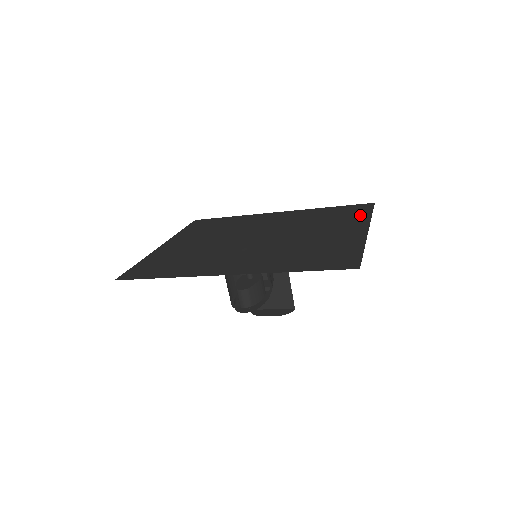
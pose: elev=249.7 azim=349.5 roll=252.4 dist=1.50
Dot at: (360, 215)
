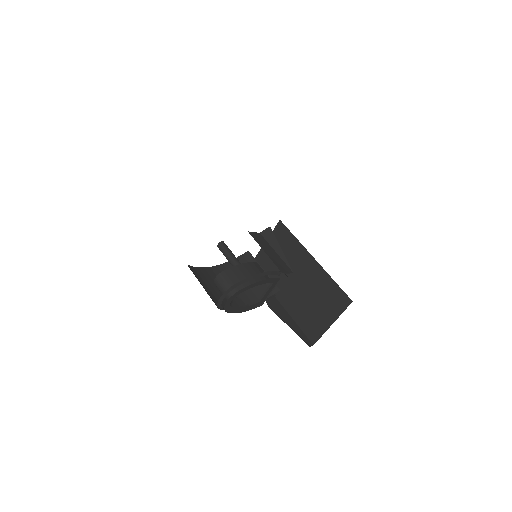
Dot at: occluded
